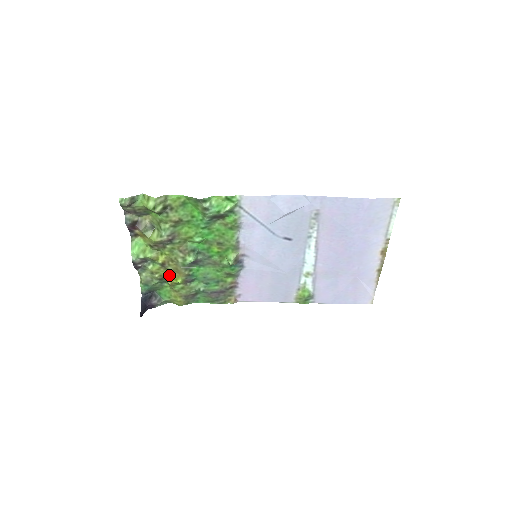
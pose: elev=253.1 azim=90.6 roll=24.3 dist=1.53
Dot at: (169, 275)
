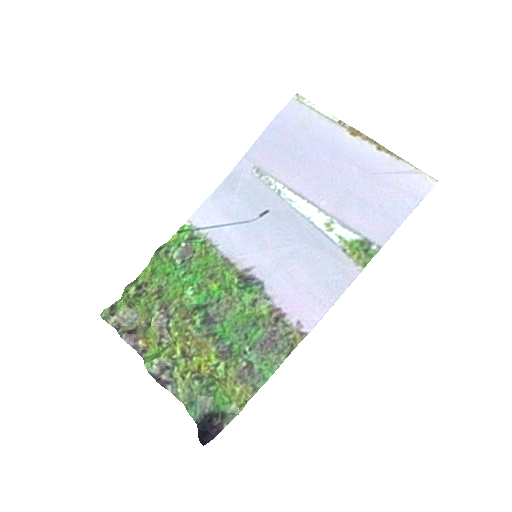
Dot at: (199, 362)
